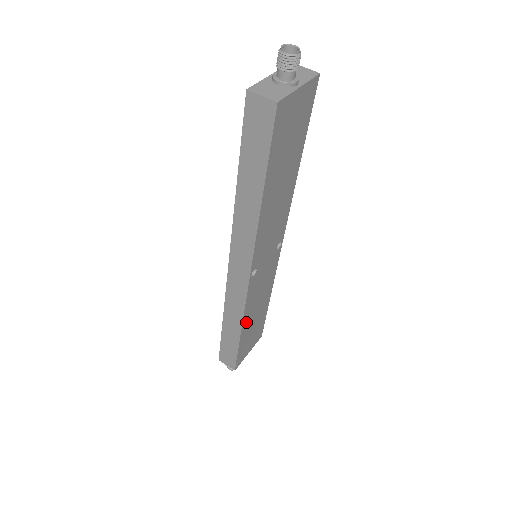
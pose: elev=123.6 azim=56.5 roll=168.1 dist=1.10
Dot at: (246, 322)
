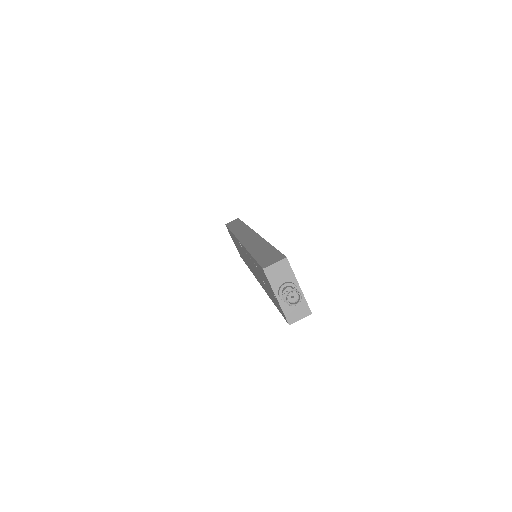
Dot at: occluded
